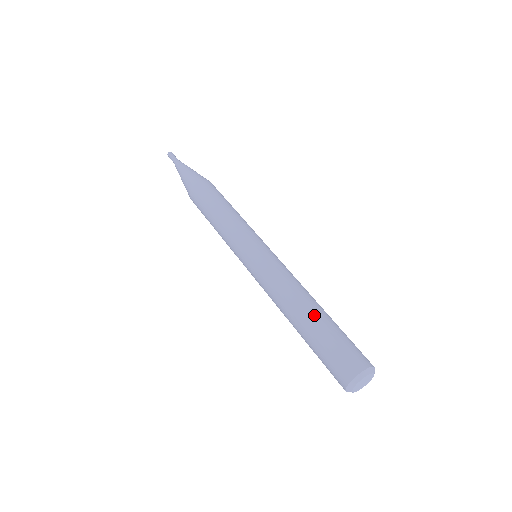
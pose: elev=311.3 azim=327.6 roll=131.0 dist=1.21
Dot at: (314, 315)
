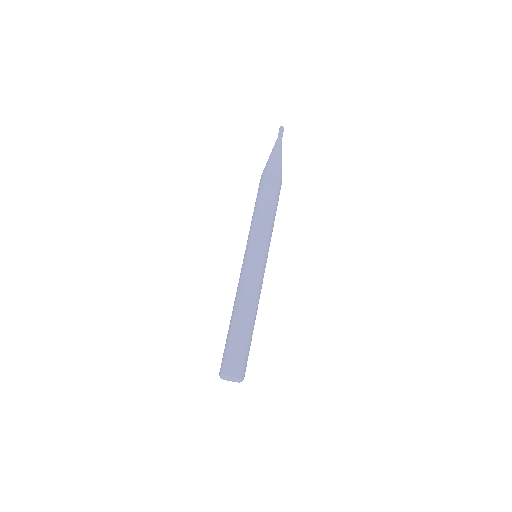
Dot at: (242, 325)
